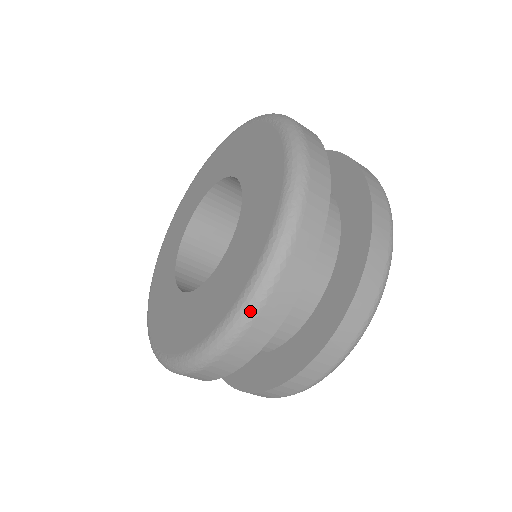
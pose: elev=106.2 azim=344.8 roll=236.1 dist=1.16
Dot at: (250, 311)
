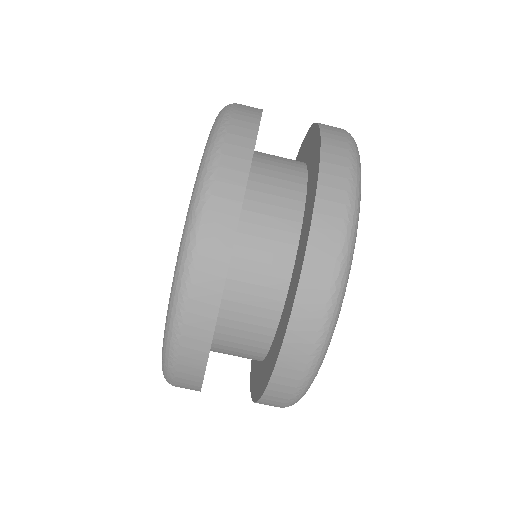
Dot at: (172, 331)
